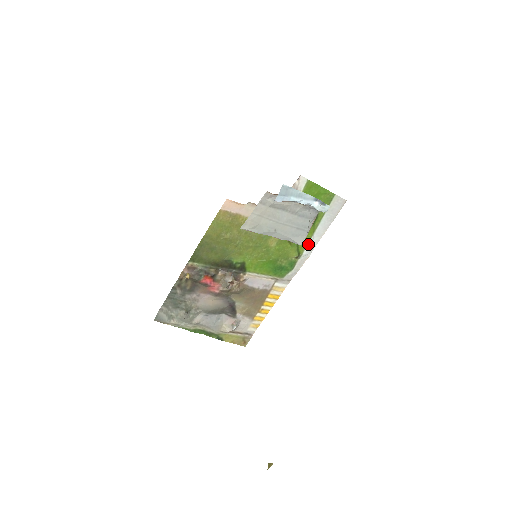
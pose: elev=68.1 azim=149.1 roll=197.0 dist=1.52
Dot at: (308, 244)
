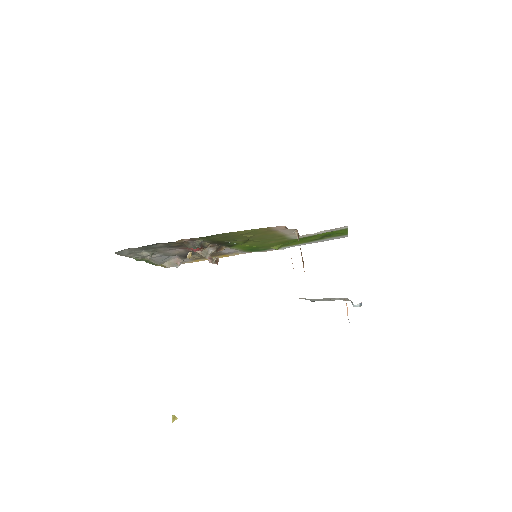
Dot at: (292, 245)
